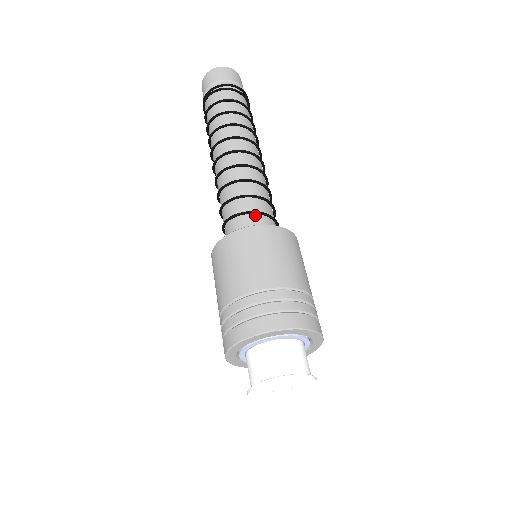
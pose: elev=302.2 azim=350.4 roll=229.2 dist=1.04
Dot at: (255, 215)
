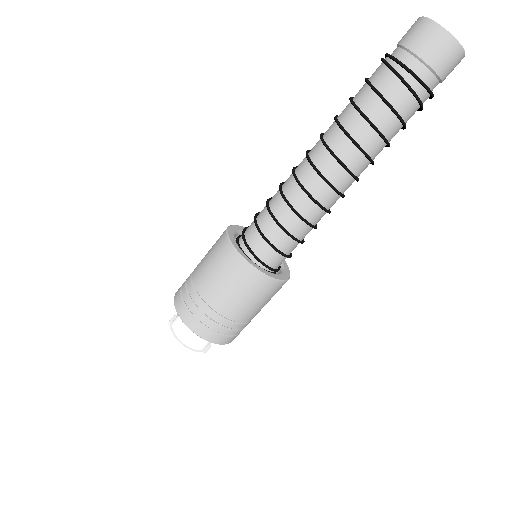
Dot at: (260, 234)
